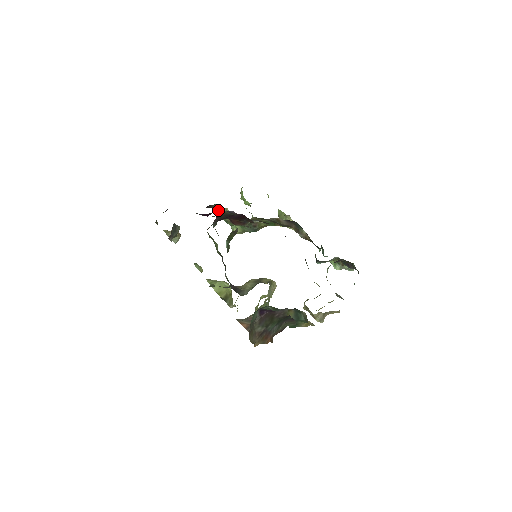
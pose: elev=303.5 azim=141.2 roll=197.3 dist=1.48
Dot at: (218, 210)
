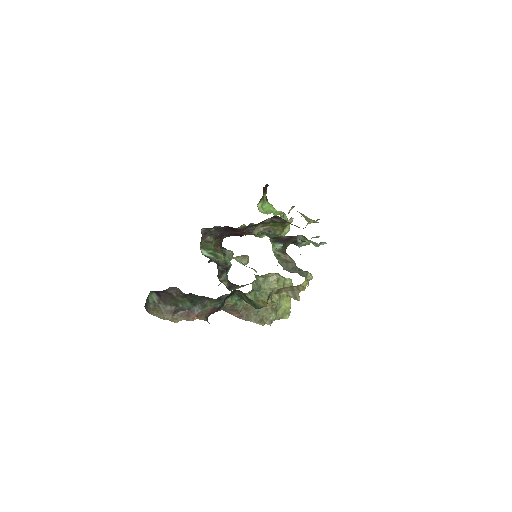
Dot at: (238, 228)
